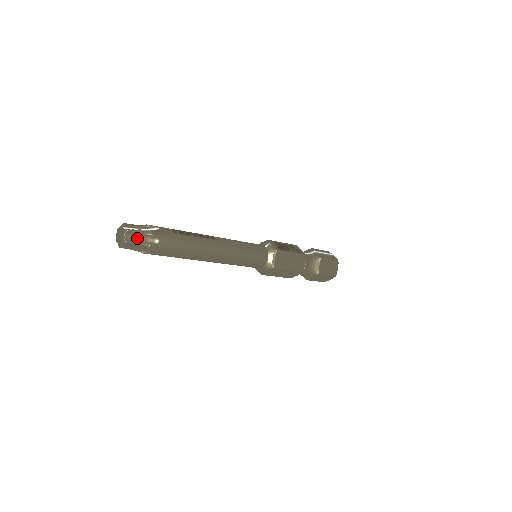
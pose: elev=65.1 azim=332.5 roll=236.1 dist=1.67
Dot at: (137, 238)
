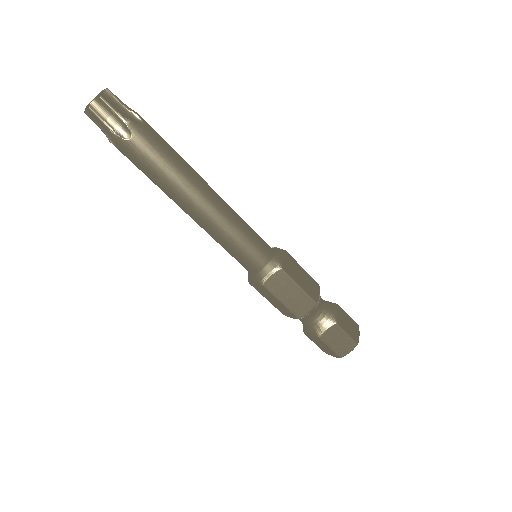
Dot at: (116, 106)
